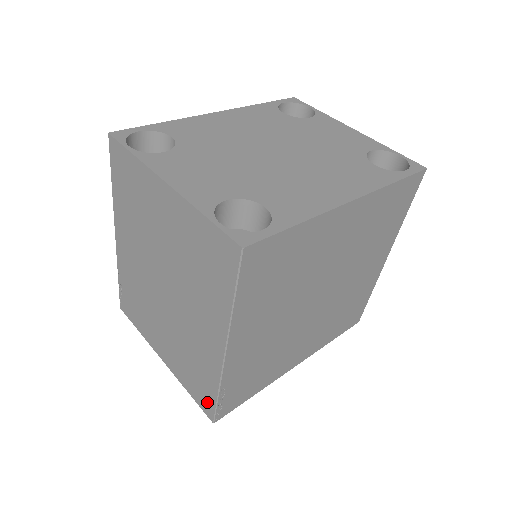
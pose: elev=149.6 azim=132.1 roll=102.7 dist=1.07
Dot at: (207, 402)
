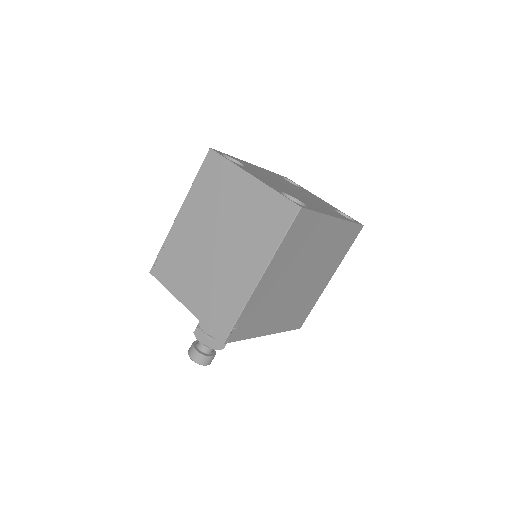
Dot at: (224, 326)
